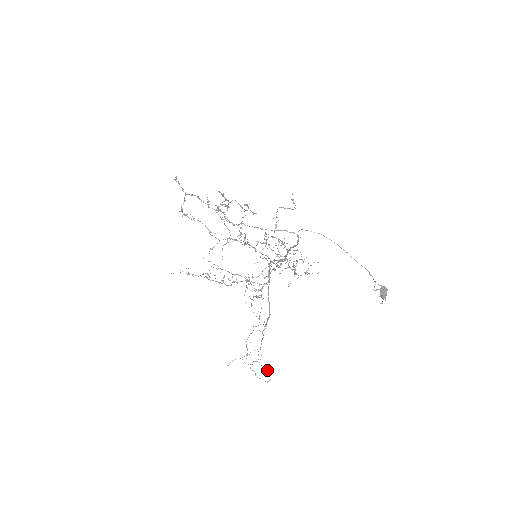
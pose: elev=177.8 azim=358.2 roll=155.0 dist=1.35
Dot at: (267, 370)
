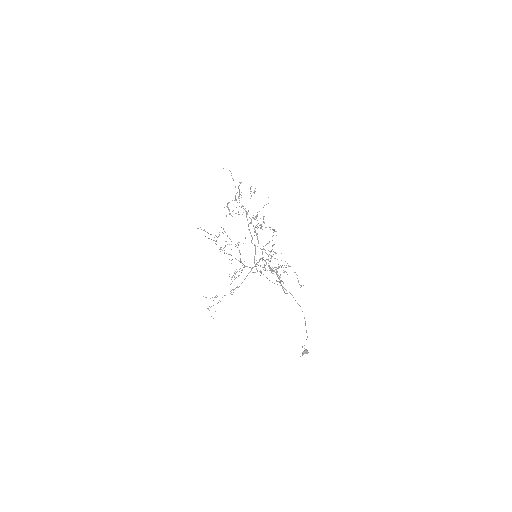
Dot at: occluded
